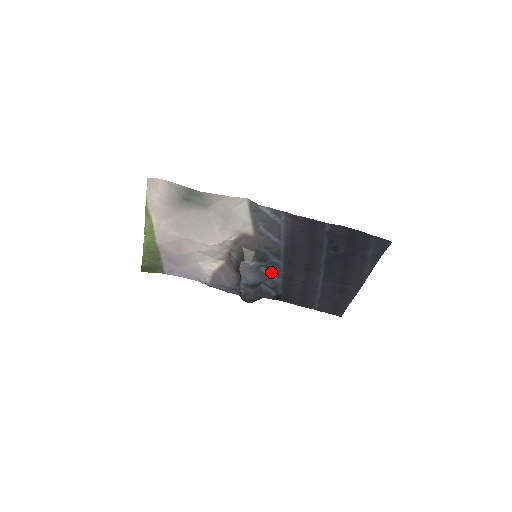
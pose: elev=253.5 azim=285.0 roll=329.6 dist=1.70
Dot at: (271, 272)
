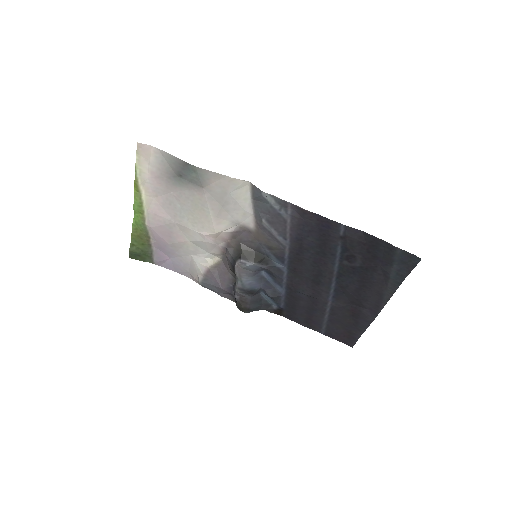
Dot at: (273, 279)
